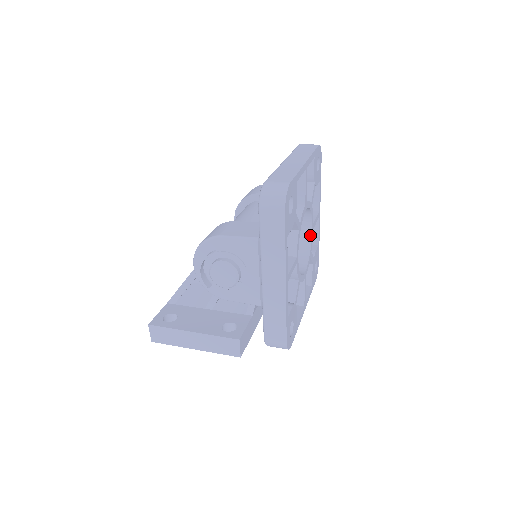
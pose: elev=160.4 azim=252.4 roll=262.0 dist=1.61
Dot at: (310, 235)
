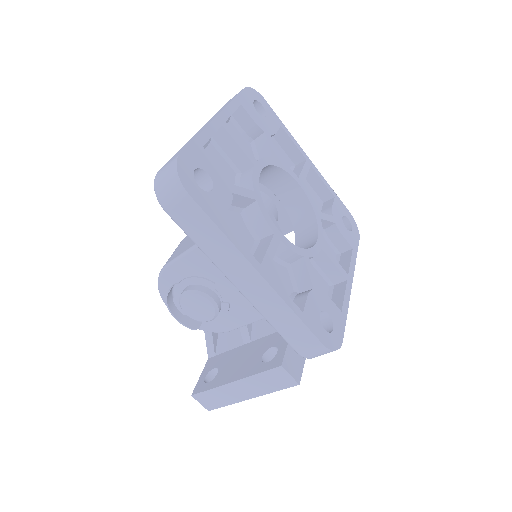
Dot at: (303, 194)
